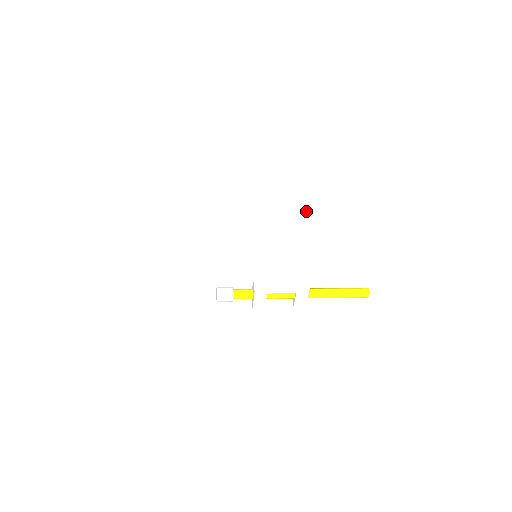
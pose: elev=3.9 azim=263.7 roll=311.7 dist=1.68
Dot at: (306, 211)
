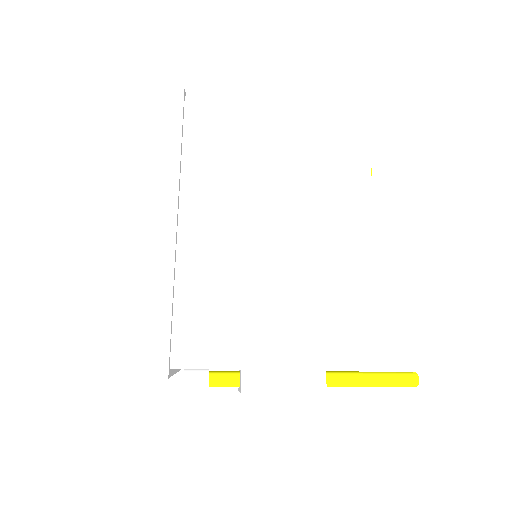
Dot at: (346, 254)
